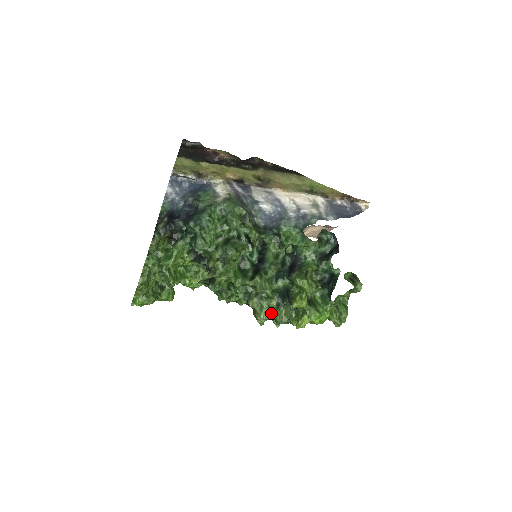
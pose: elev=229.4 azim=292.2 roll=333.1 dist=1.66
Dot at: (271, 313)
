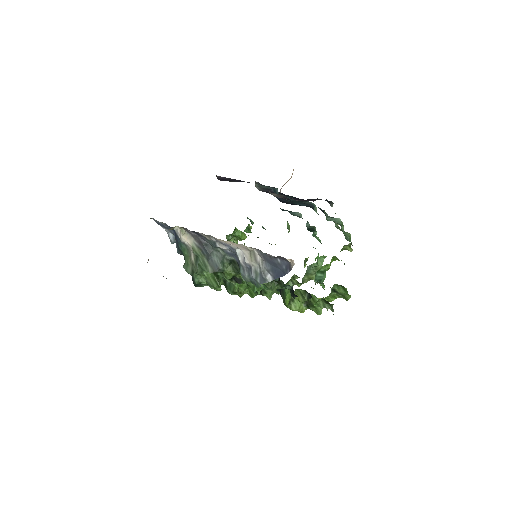
Dot at: occluded
